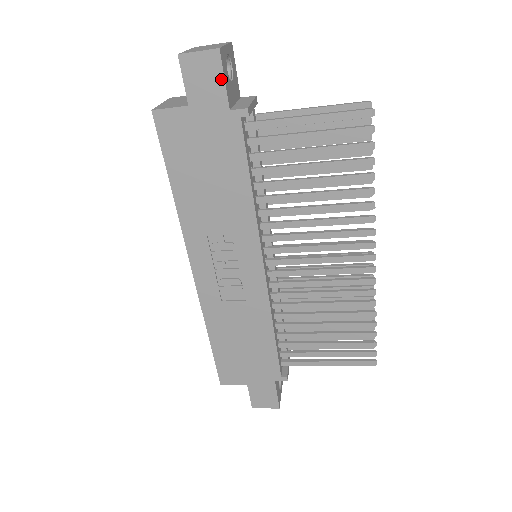
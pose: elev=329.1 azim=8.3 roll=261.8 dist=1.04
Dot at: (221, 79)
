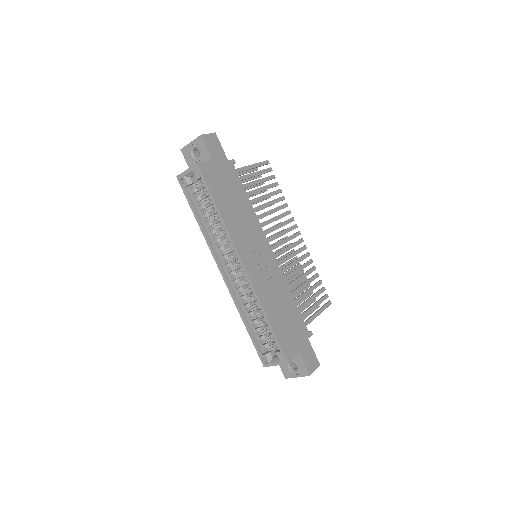
Dot at: (220, 146)
